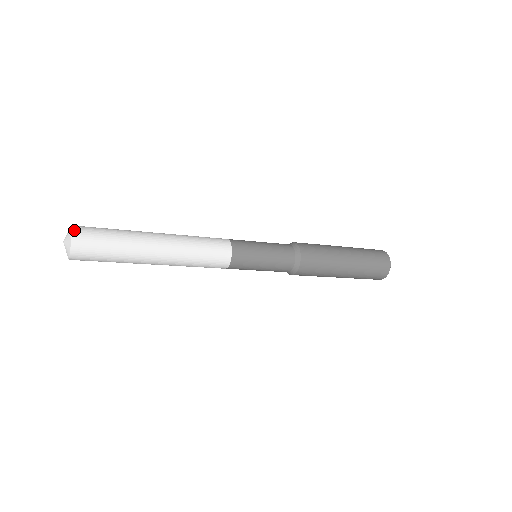
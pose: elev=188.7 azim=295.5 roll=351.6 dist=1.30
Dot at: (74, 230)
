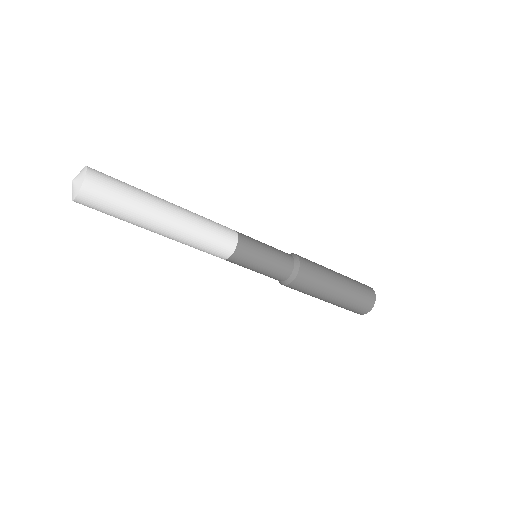
Dot at: (89, 171)
